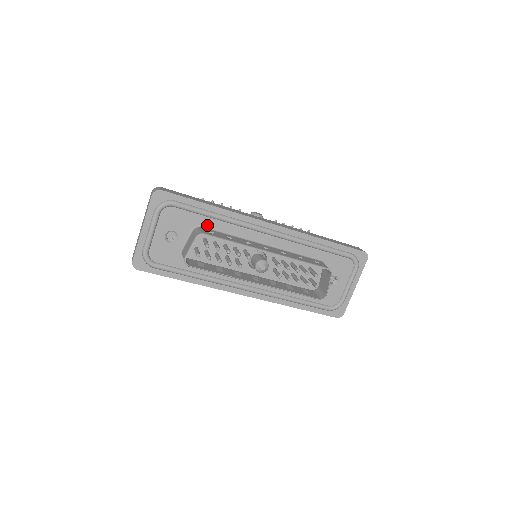
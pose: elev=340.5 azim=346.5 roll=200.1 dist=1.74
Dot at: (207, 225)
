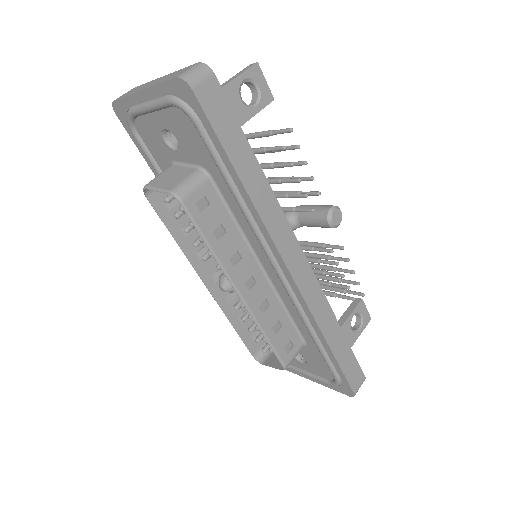
Dot at: (219, 184)
